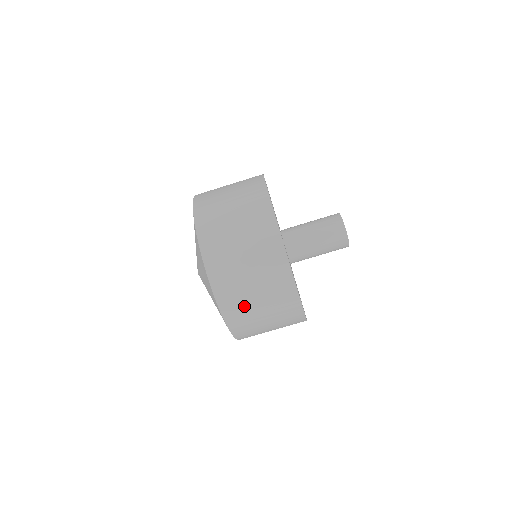
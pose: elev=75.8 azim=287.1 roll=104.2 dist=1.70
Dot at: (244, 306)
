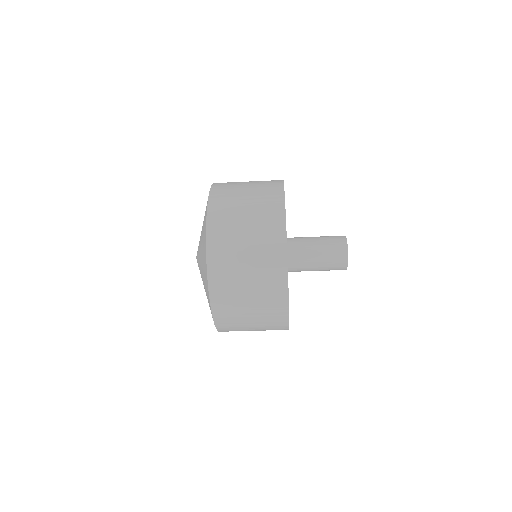
Dot at: (232, 277)
